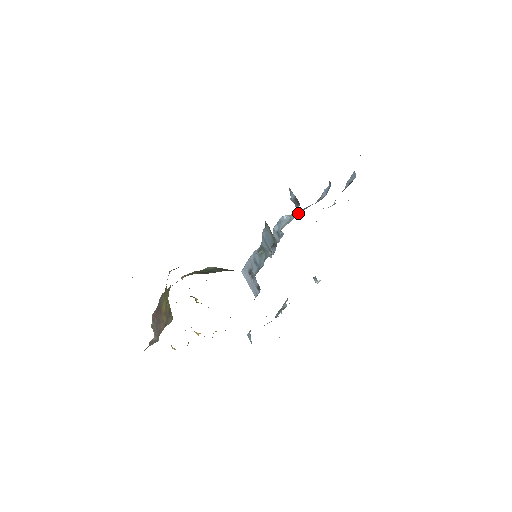
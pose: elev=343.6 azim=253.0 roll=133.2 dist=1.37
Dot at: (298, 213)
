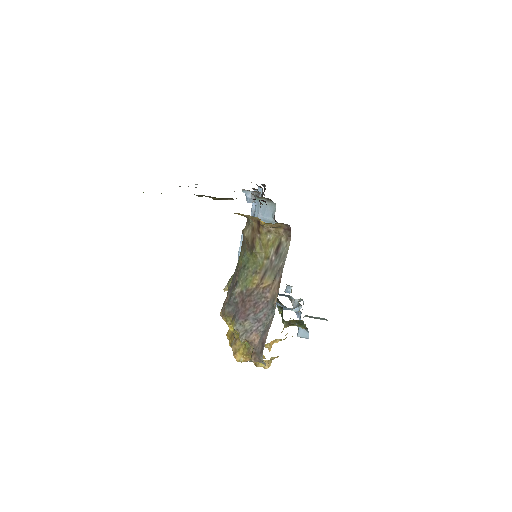
Dot at: occluded
